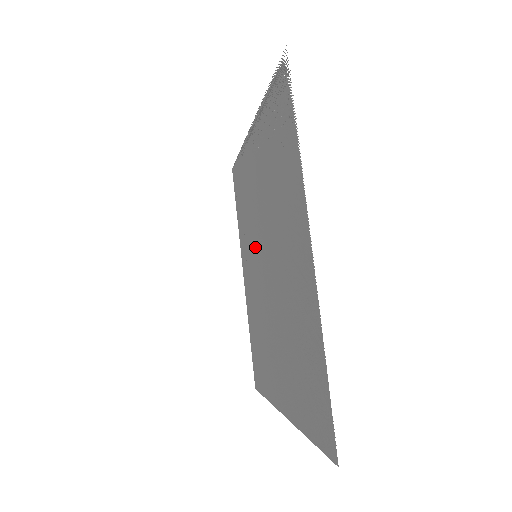
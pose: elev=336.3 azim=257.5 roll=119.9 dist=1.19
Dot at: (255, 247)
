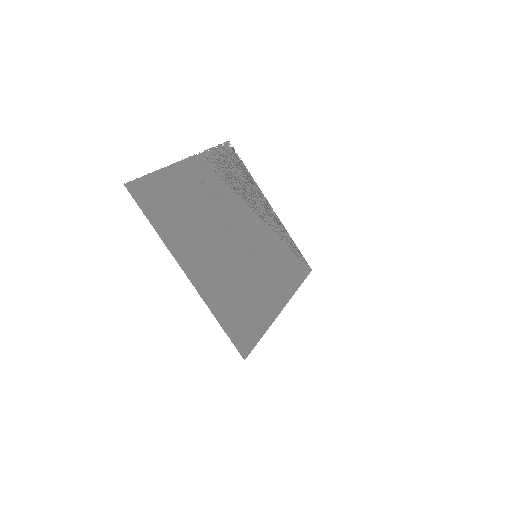
Dot at: (257, 252)
